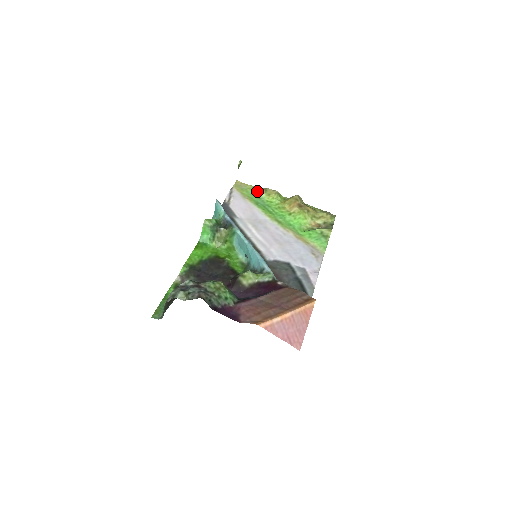
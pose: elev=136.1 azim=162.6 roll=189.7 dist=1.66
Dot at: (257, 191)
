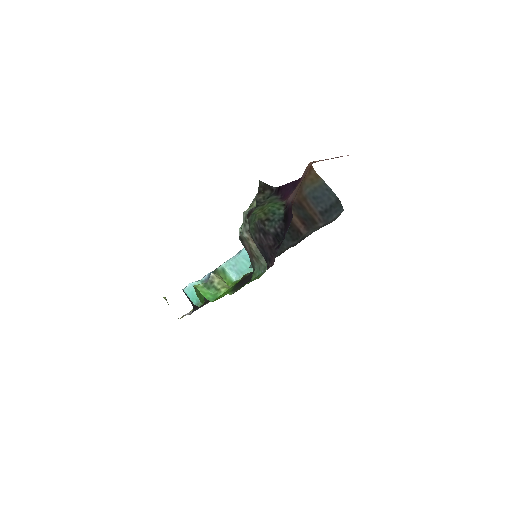
Dot at: occluded
